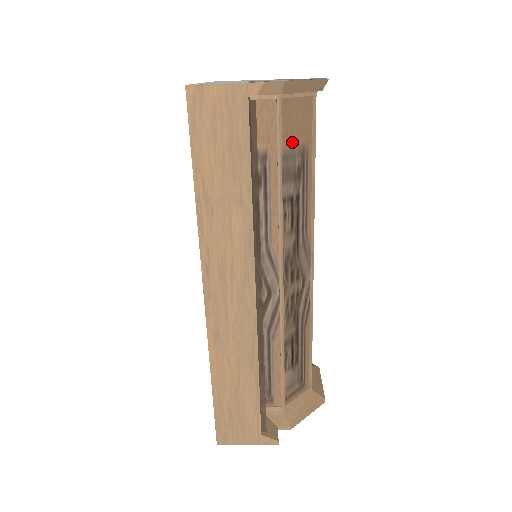
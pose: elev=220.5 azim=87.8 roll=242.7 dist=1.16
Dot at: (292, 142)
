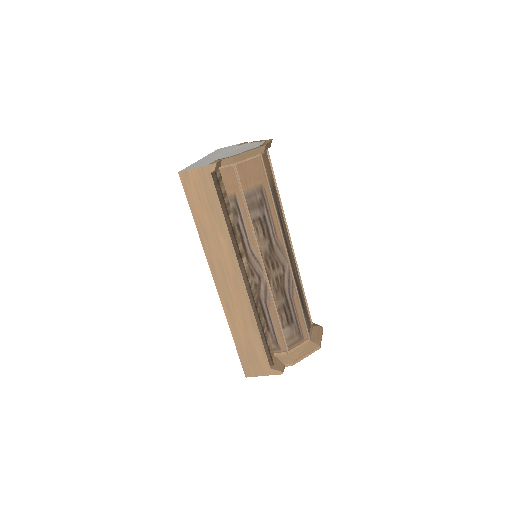
Dot at: (251, 186)
